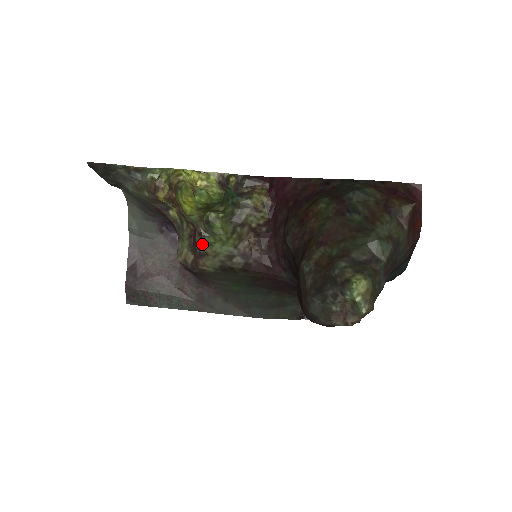
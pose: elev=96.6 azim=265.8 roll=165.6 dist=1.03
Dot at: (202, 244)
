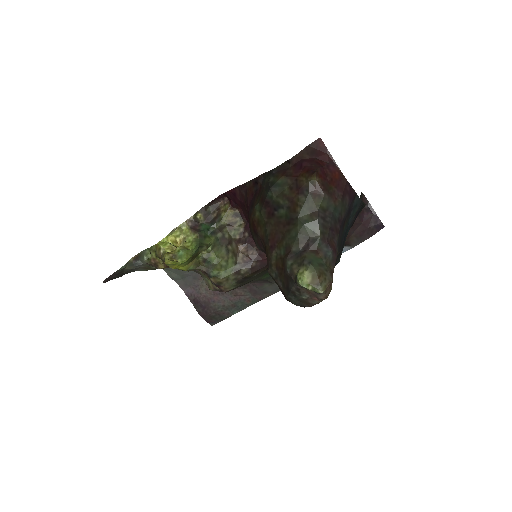
Dot at: (212, 279)
